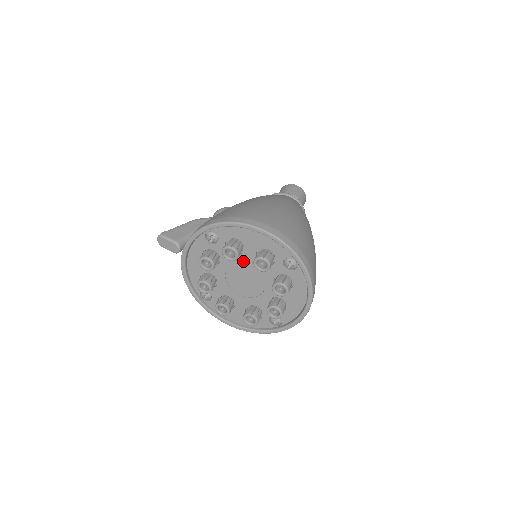
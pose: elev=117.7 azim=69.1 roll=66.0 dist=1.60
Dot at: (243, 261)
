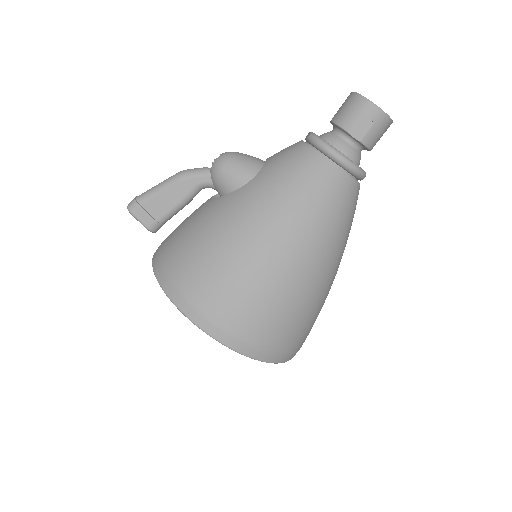
Dot at: occluded
